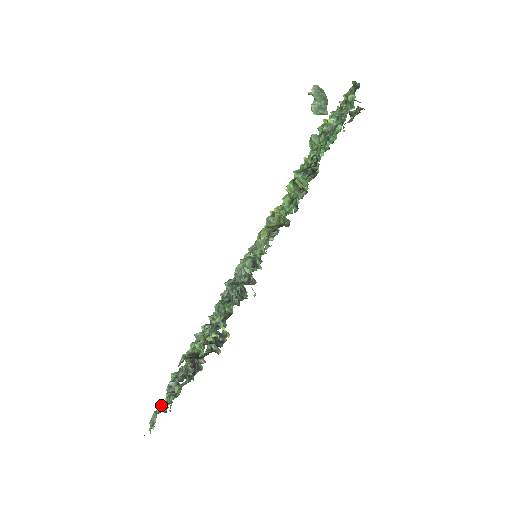
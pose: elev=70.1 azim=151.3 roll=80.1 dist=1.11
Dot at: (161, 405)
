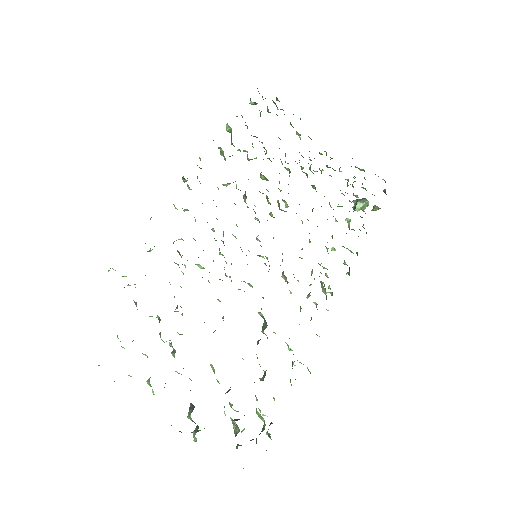
Dot at: occluded
